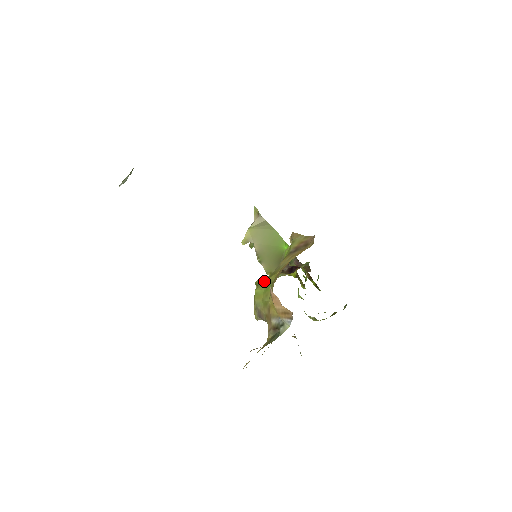
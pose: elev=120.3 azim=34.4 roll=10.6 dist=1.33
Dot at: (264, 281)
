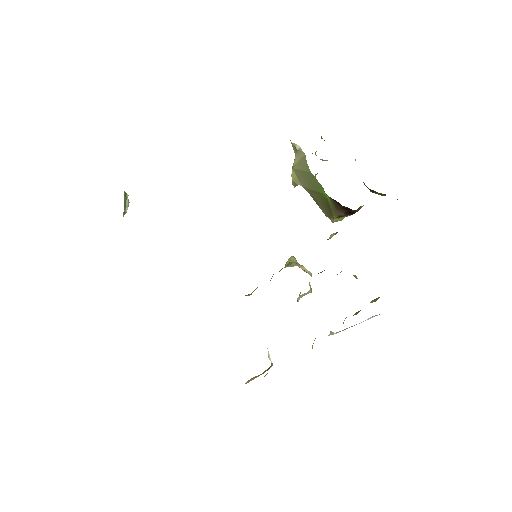
Dot at: occluded
